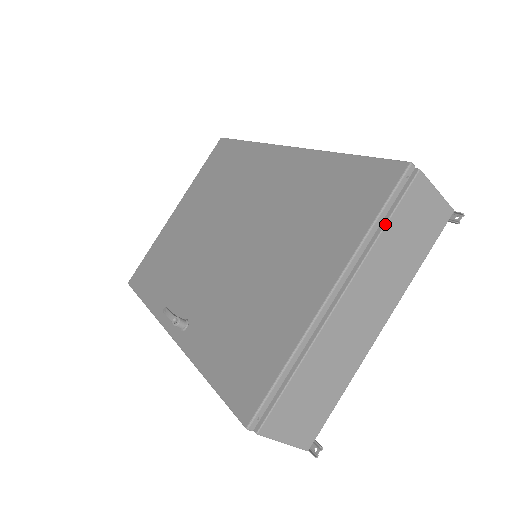
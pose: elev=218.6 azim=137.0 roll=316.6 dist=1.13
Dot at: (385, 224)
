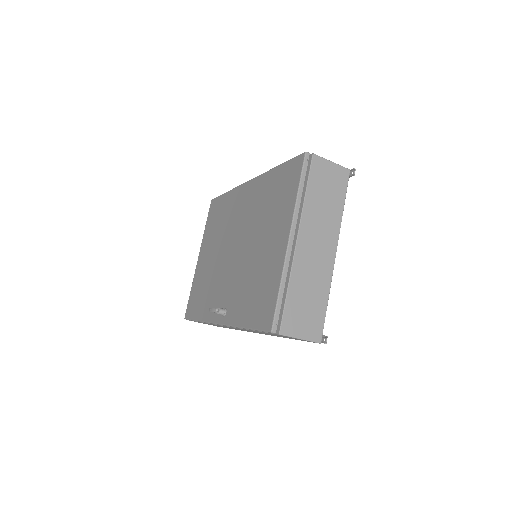
Dot at: (306, 190)
